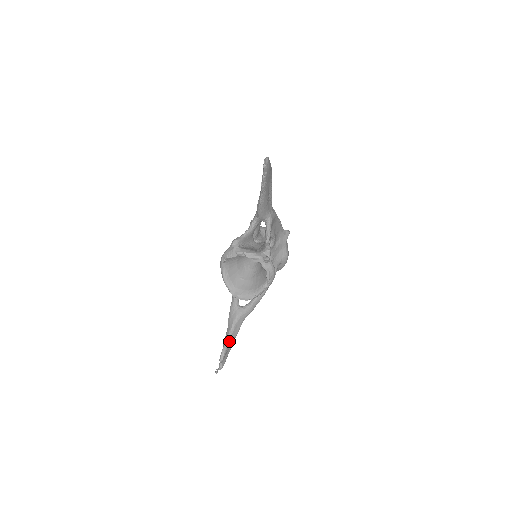
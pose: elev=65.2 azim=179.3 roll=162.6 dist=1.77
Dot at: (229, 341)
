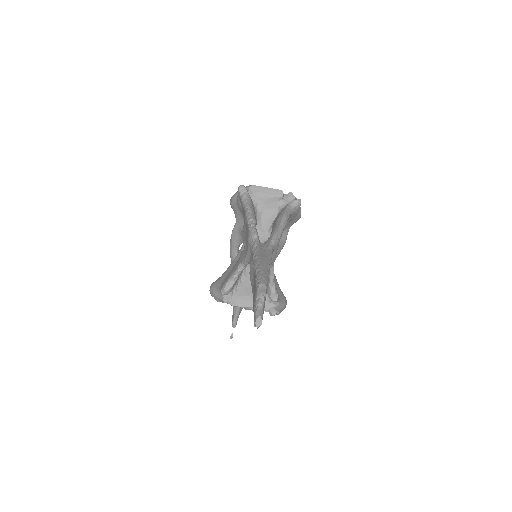
Dot at: (239, 312)
